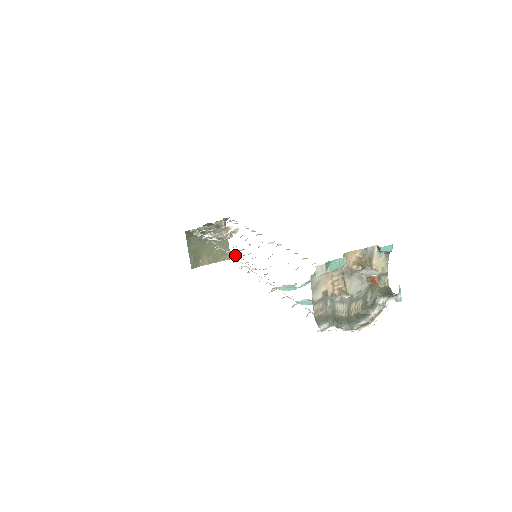
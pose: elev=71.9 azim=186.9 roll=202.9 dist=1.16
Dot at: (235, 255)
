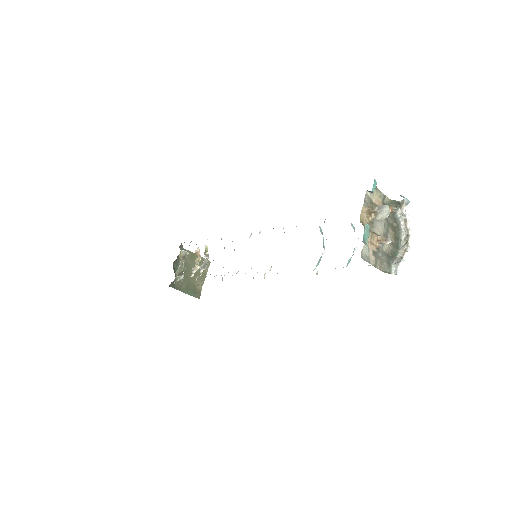
Dot at: occluded
